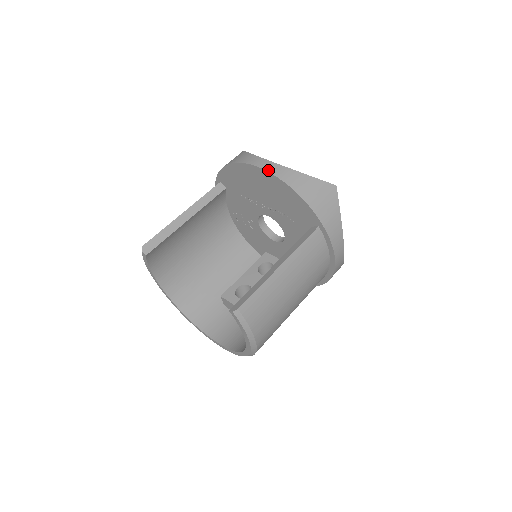
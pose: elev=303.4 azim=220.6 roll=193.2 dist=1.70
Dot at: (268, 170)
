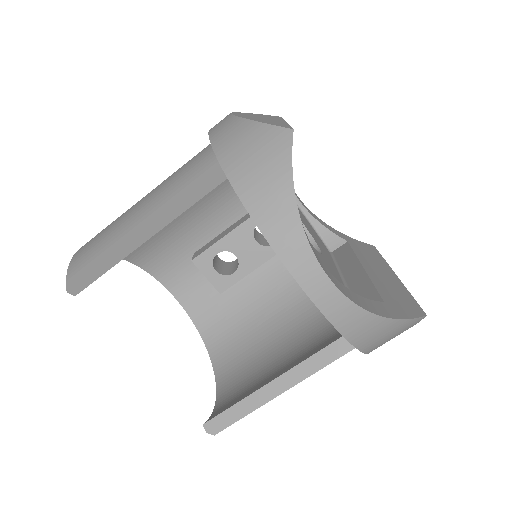
Dot at: (322, 309)
